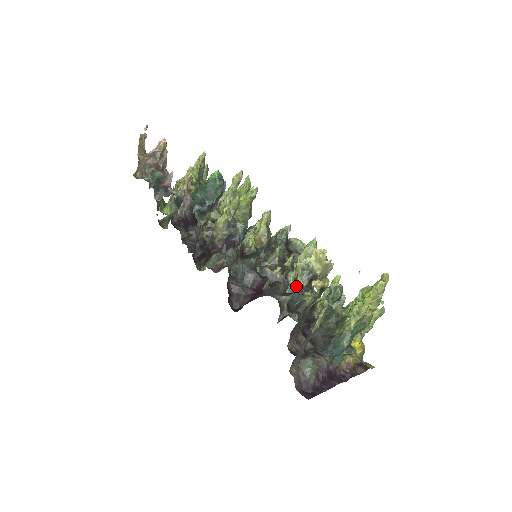
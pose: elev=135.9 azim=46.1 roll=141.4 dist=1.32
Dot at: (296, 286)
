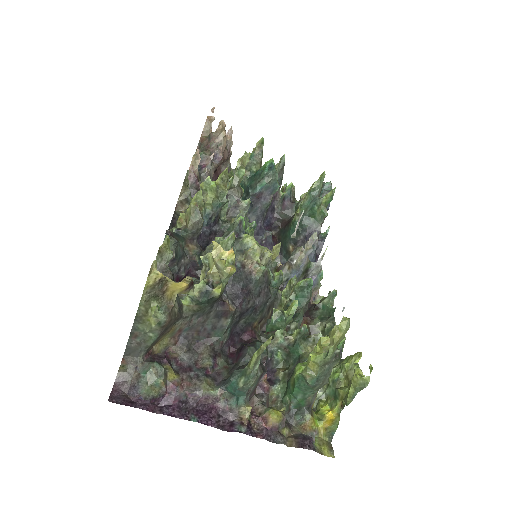
Dot at: (194, 282)
